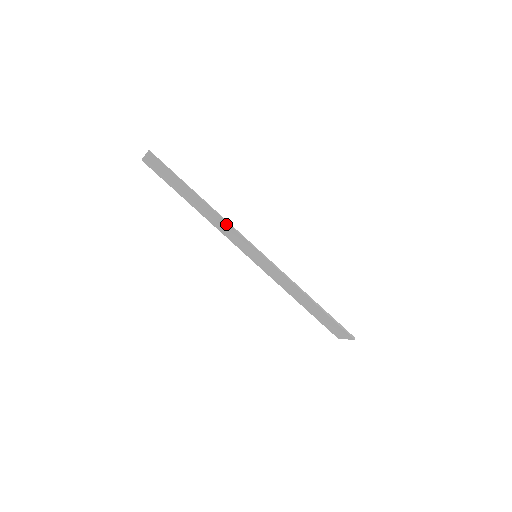
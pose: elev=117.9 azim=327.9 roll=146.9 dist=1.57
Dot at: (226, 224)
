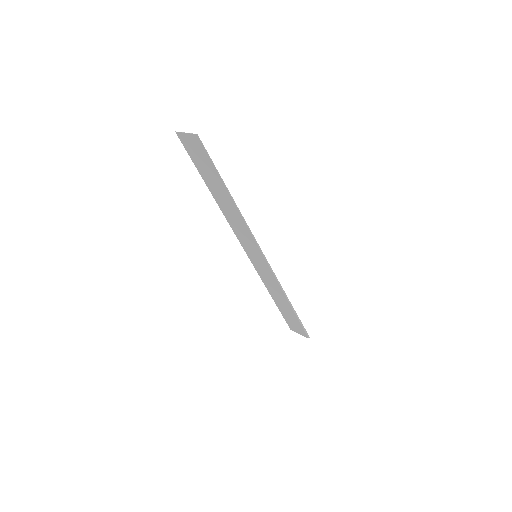
Dot at: (244, 225)
